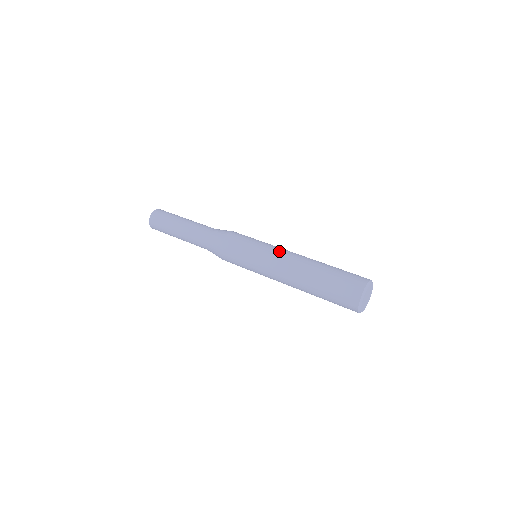
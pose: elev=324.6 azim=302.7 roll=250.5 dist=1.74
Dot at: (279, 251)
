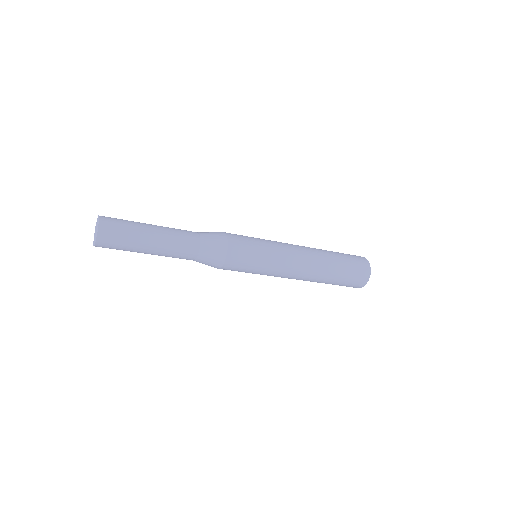
Dot at: occluded
